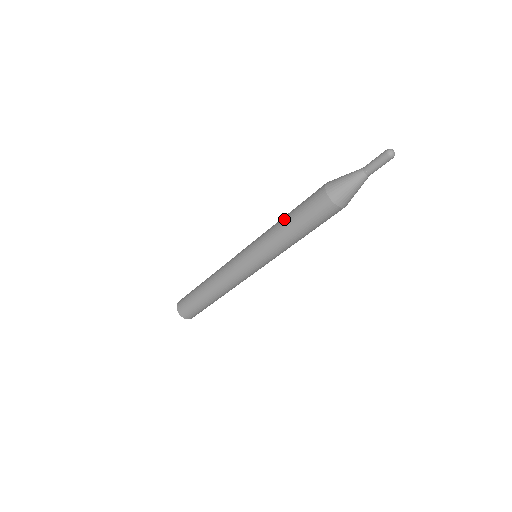
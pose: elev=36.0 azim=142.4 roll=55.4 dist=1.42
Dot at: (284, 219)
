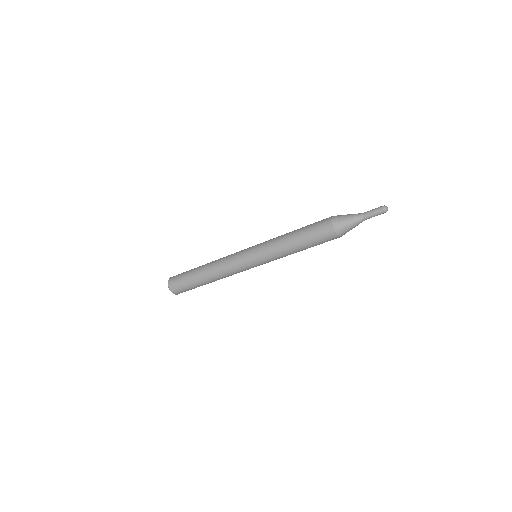
Dot at: (293, 231)
